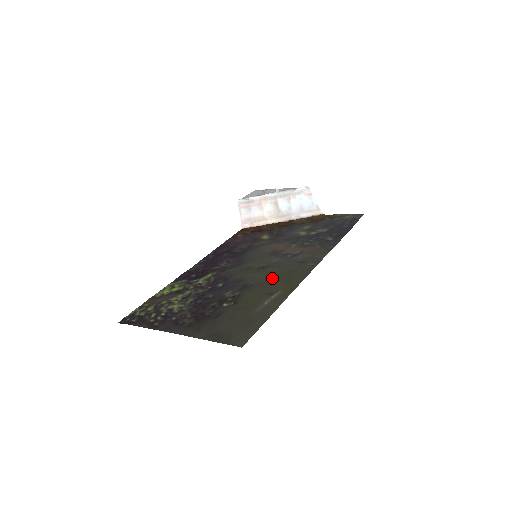
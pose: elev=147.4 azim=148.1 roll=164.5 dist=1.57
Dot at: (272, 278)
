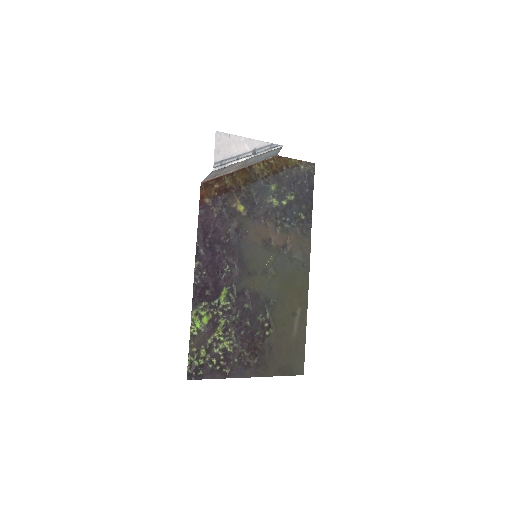
Dot at: (285, 291)
